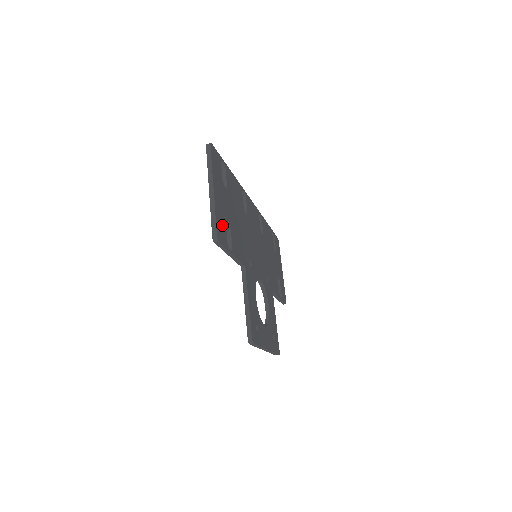
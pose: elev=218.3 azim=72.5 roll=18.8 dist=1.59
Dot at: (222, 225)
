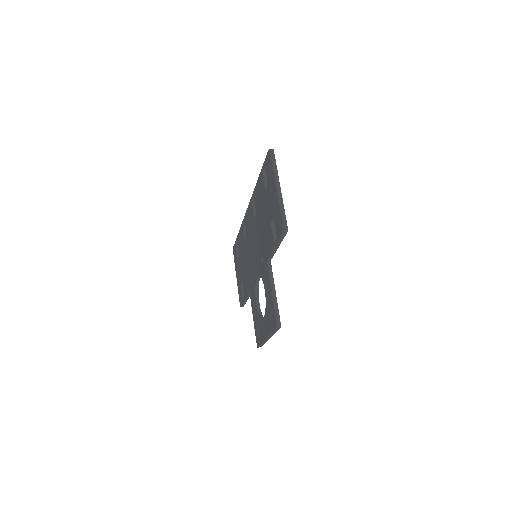
Dot at: occluded
